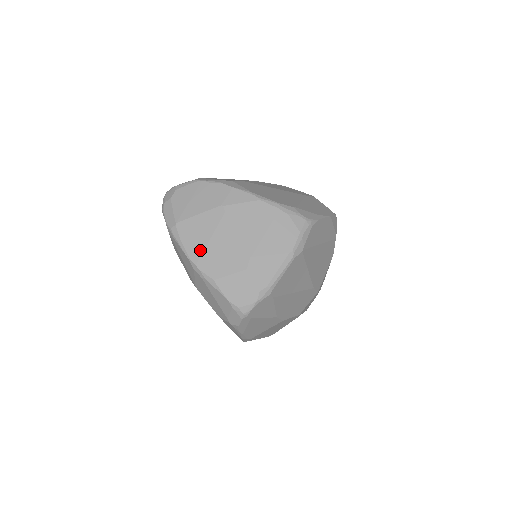
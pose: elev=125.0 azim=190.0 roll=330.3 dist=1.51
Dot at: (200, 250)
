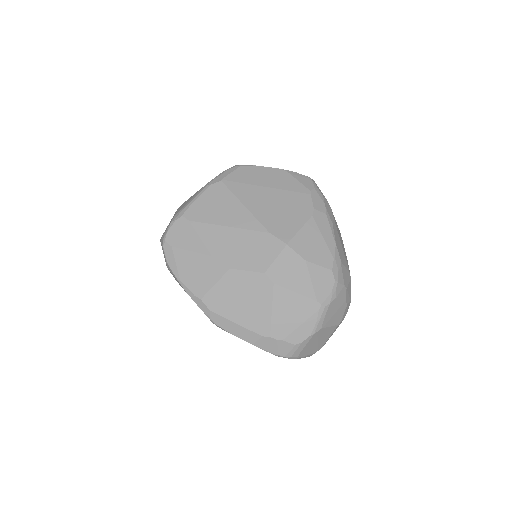
Dot at: occluded
